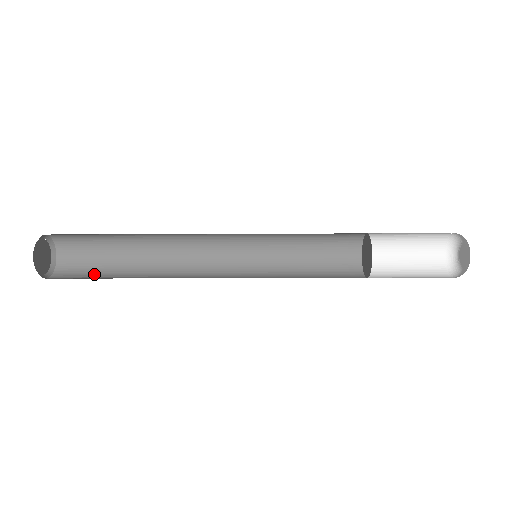
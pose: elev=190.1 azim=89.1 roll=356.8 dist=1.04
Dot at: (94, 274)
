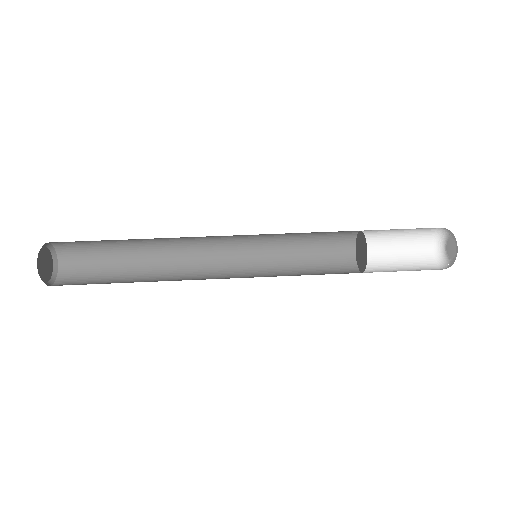
Dot at: (96, 245)
